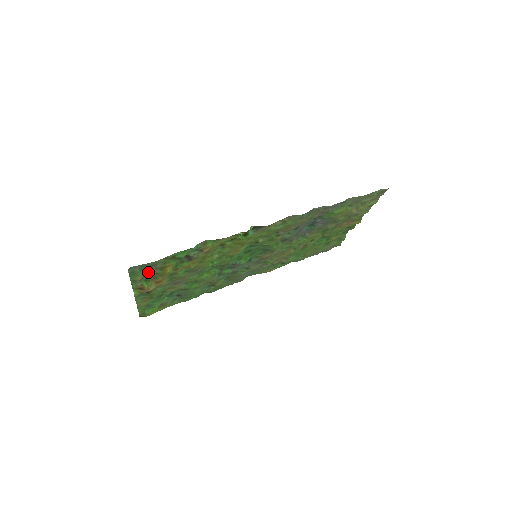
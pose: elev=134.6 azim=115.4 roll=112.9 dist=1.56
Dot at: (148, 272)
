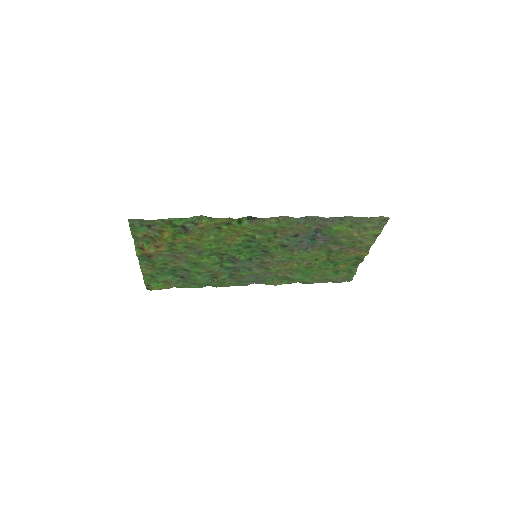
Dot at: (148, 232)
